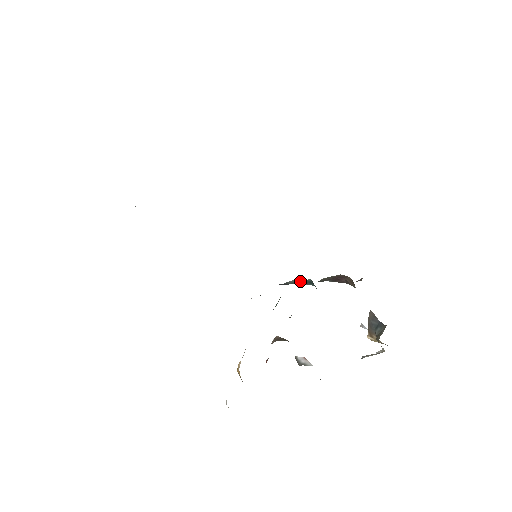
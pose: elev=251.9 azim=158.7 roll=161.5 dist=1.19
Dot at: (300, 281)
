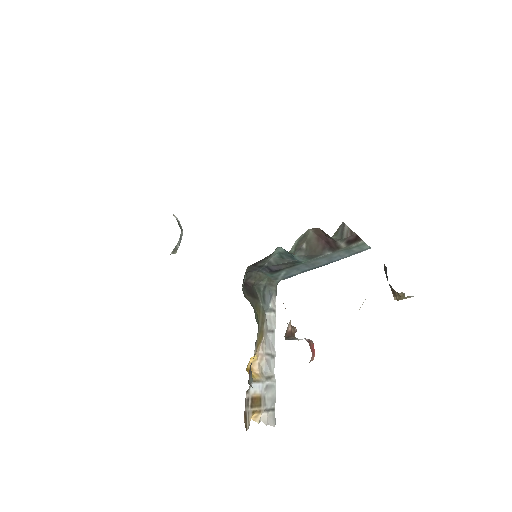
Dot at: (282, 257)
